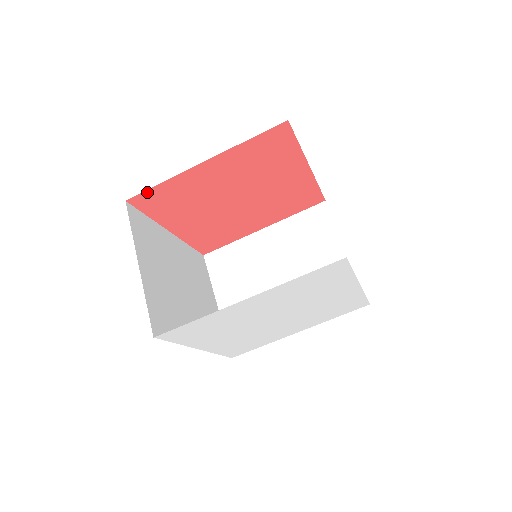
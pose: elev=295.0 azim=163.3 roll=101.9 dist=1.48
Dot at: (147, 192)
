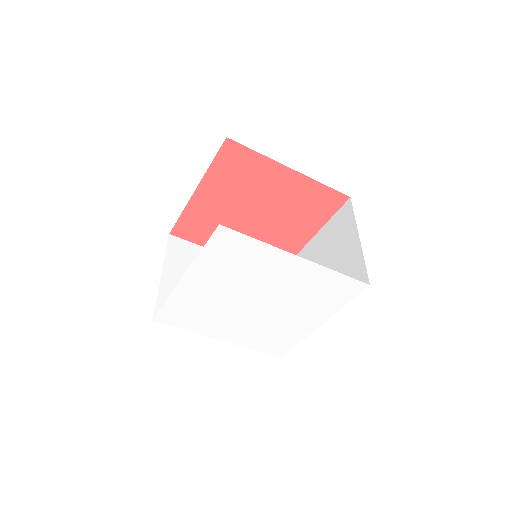
Dot at: (243, 148)
